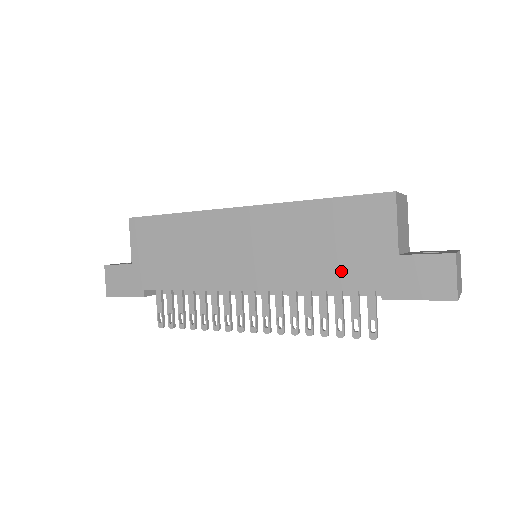
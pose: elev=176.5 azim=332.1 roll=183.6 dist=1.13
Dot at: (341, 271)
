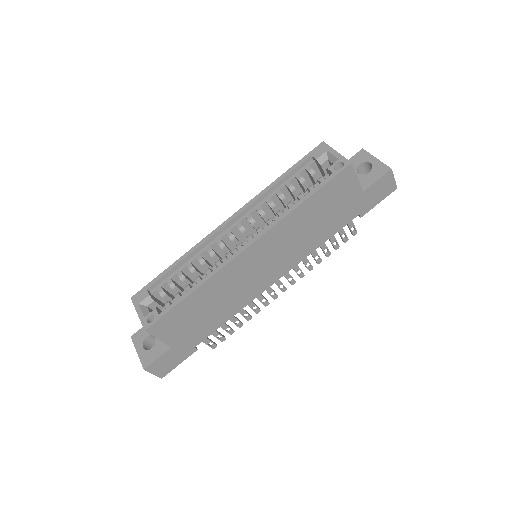
Dot at: (334, 224)
